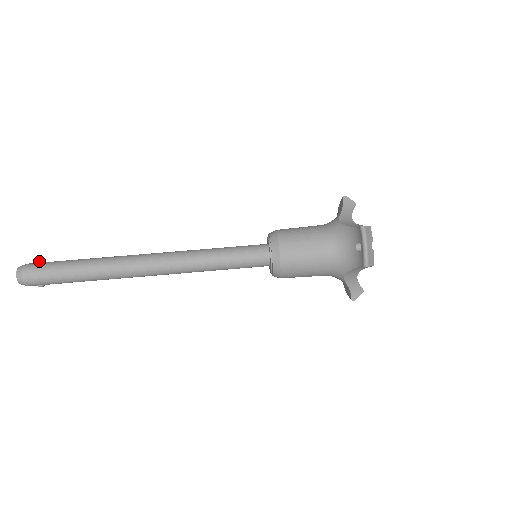
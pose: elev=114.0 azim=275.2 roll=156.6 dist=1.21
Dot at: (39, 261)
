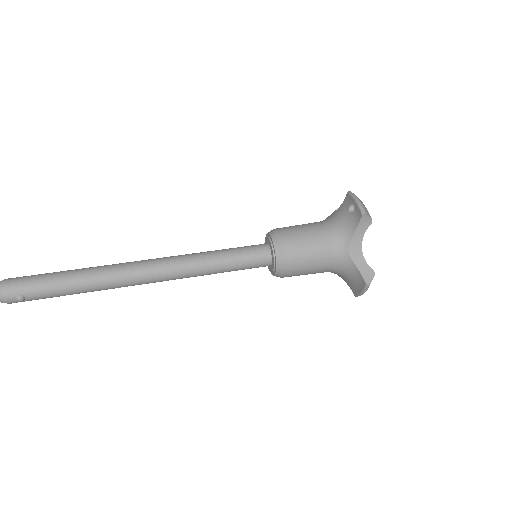
Dot at: occluded
